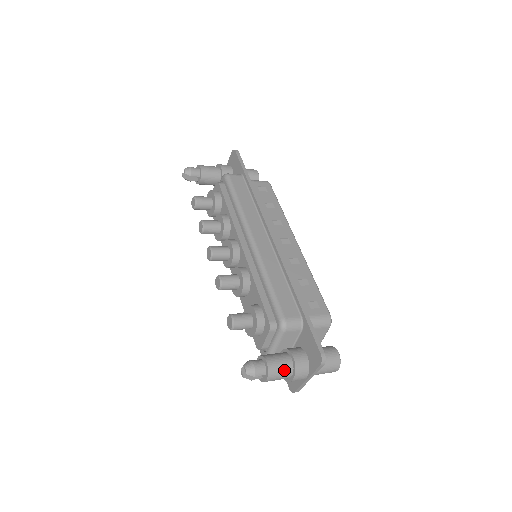
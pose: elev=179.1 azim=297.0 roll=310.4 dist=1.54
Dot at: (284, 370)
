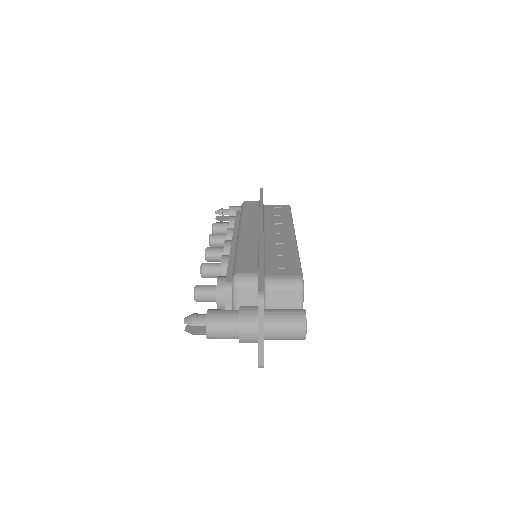
Dot at: (227, 321)
